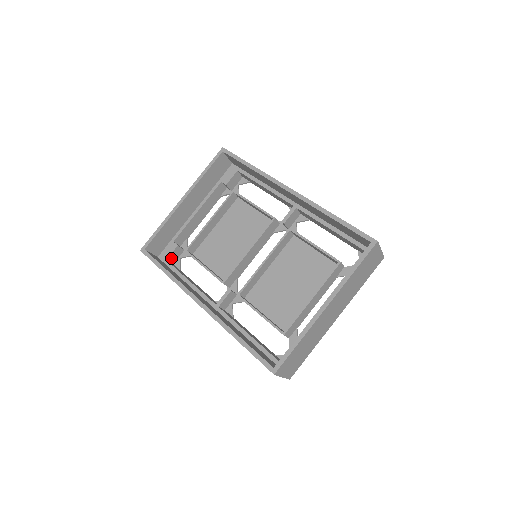
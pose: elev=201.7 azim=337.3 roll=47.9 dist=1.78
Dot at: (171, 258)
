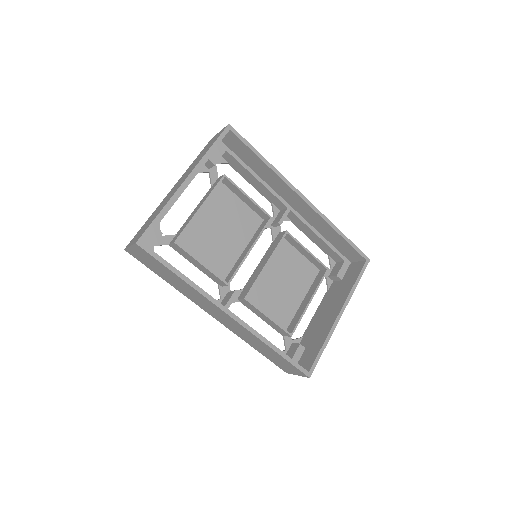
Dot at: occluded
